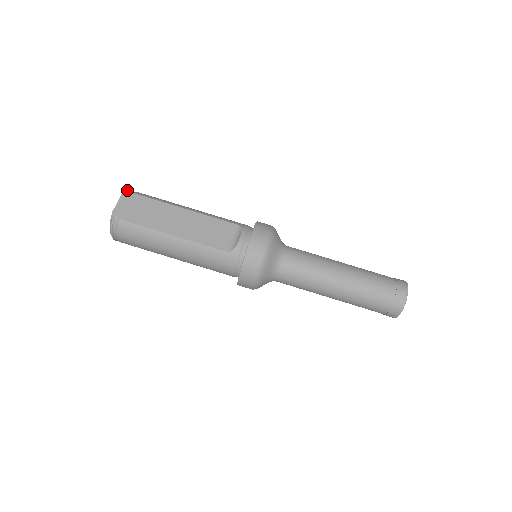
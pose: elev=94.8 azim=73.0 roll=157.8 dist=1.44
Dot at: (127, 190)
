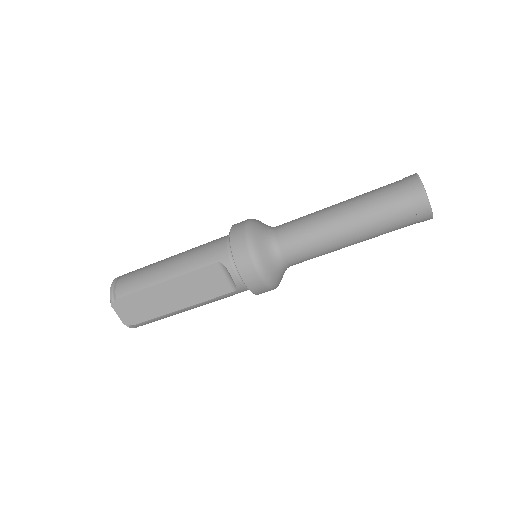
Dot at: (110, 299)
